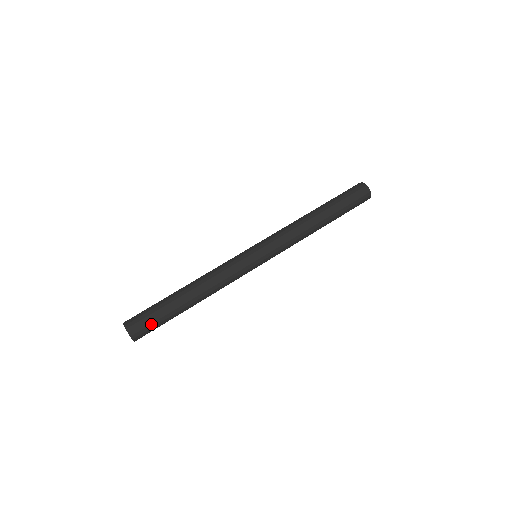
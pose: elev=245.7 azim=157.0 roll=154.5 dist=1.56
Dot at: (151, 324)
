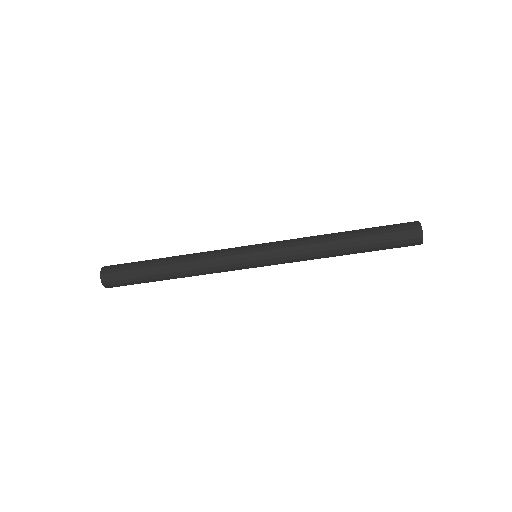
Dot at: (122, 271)
